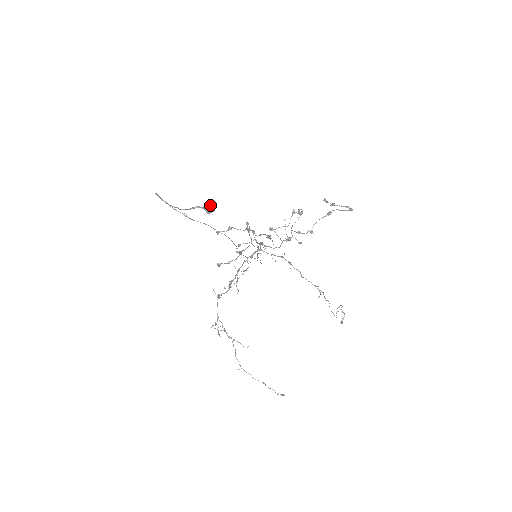
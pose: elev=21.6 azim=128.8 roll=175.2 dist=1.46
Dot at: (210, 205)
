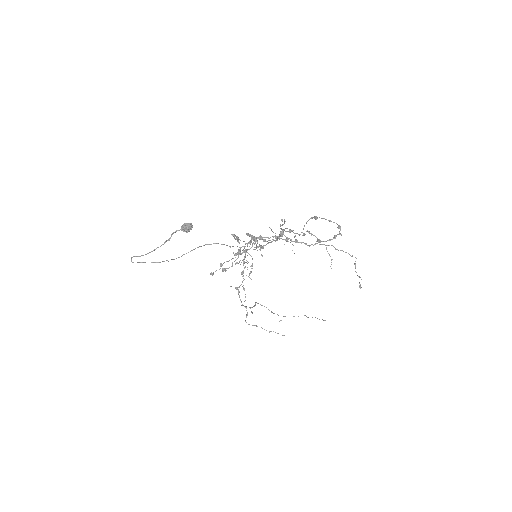
Dot at: (186, 227)
